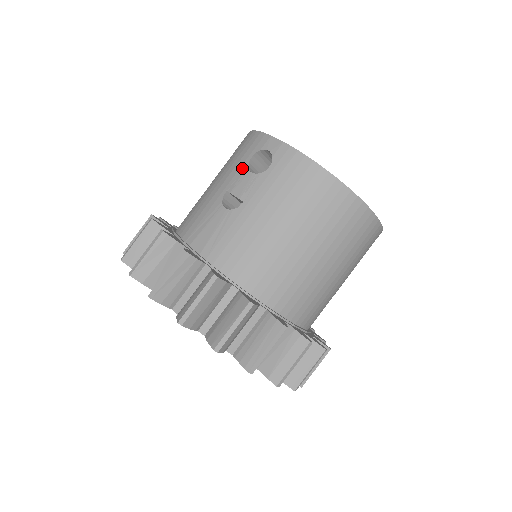
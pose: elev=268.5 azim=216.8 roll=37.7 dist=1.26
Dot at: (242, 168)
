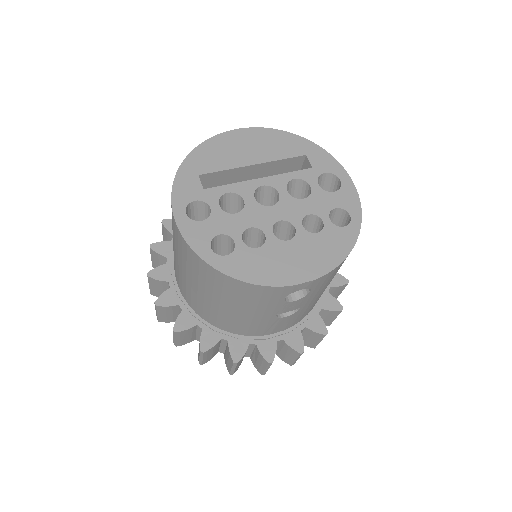
Dot at: (280, 305)
